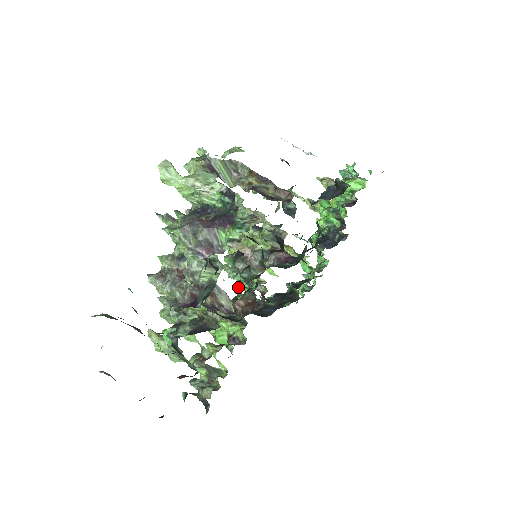
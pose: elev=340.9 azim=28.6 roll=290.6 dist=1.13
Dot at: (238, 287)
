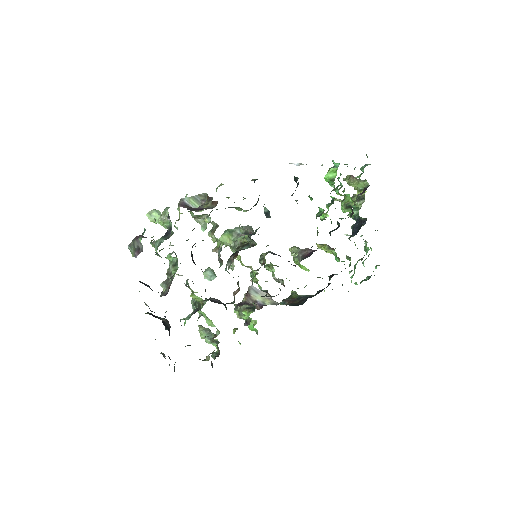
Dot at: occluded
